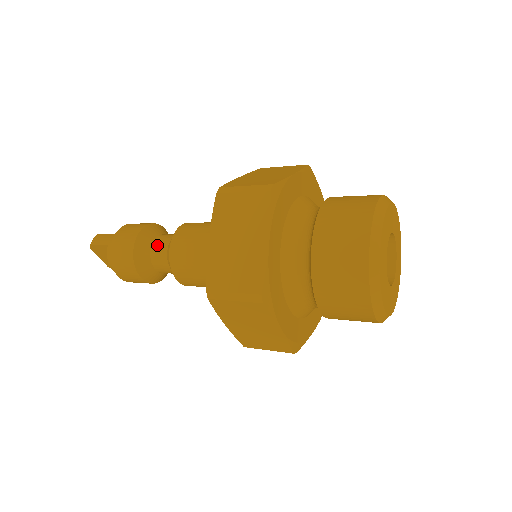
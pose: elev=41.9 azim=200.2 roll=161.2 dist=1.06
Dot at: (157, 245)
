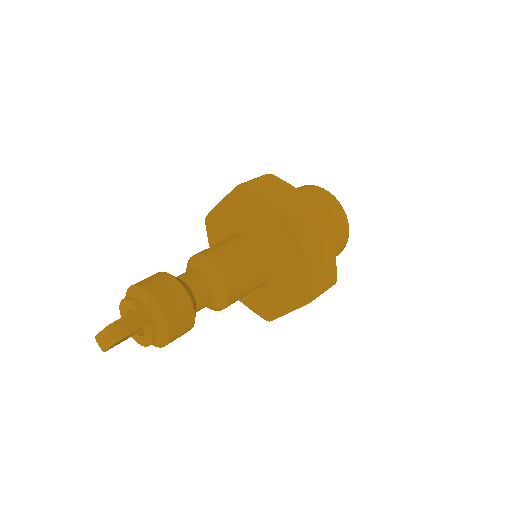
Dot at: (199, 292)
